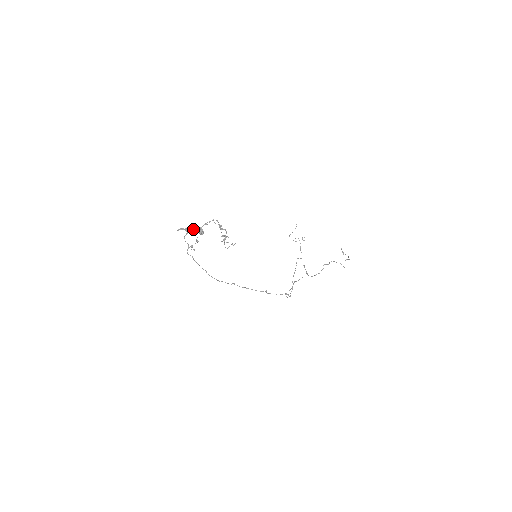
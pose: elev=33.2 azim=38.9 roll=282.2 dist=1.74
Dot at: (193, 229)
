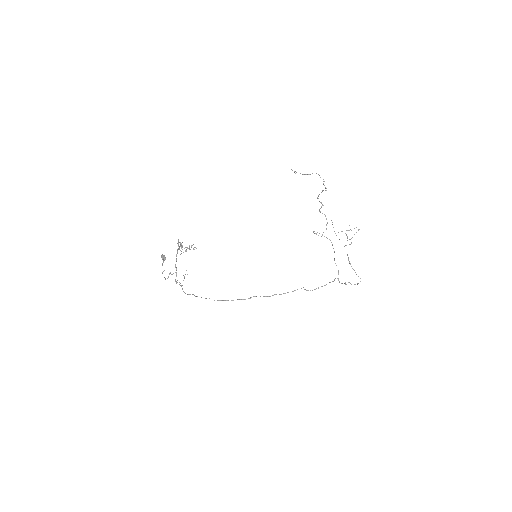
Dot at: occluded
